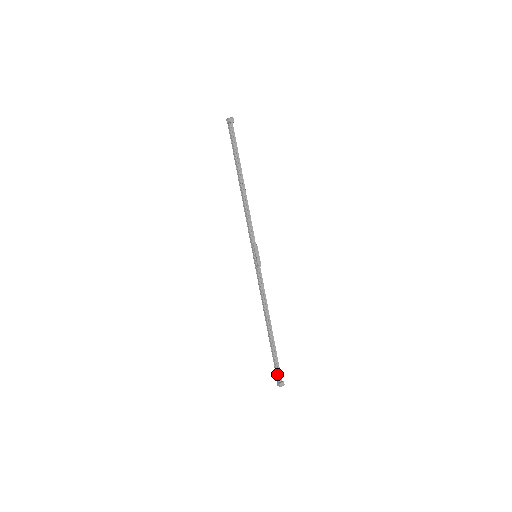
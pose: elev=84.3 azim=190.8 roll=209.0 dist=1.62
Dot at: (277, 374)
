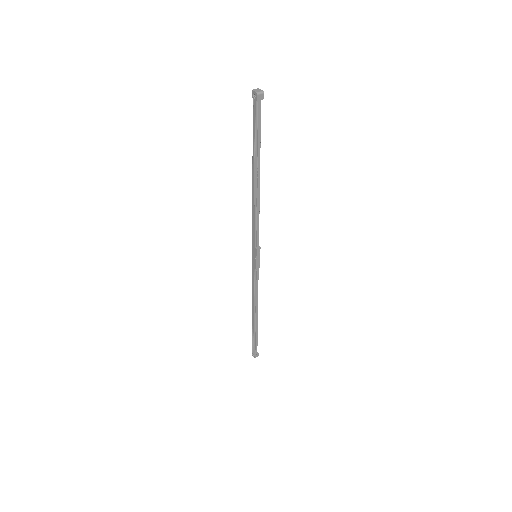
Dot at: (254, 349)
